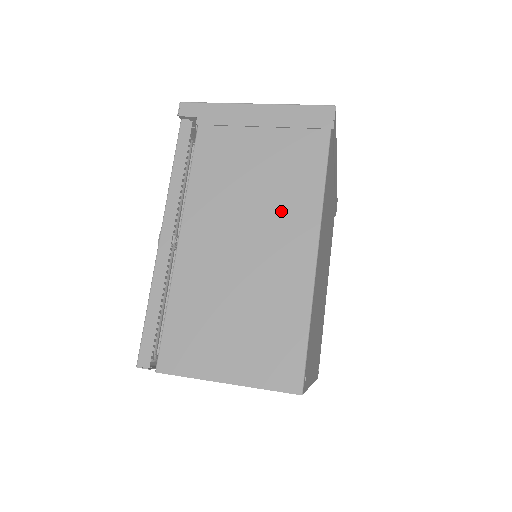
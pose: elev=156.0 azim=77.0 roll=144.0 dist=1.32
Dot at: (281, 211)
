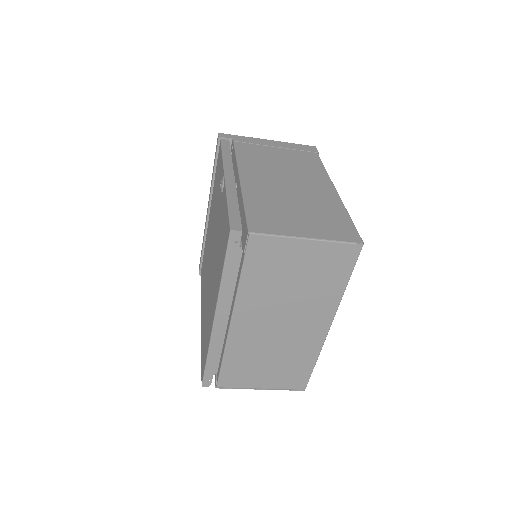
Dot at: (305, 175)
